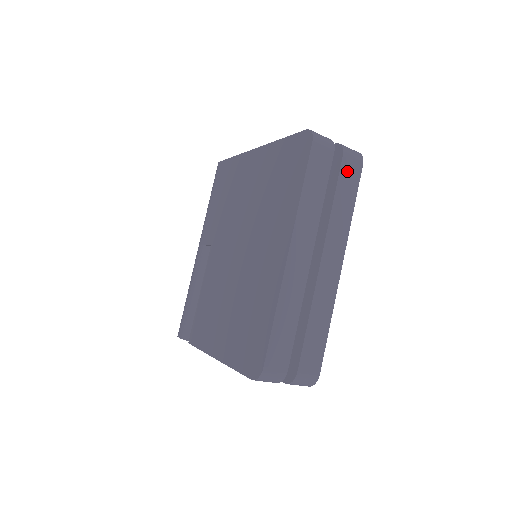
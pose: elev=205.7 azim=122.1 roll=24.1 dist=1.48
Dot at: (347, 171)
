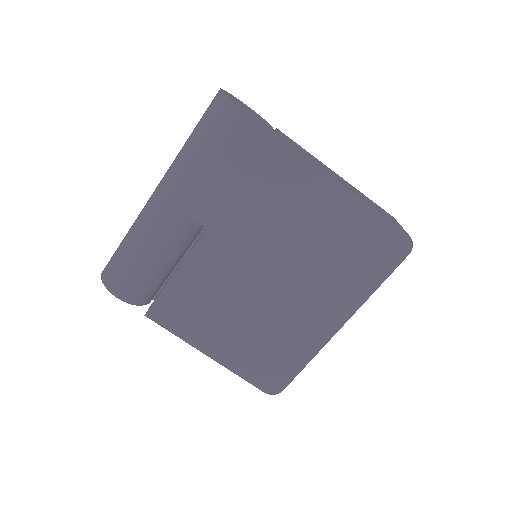
Dot at: occluded
